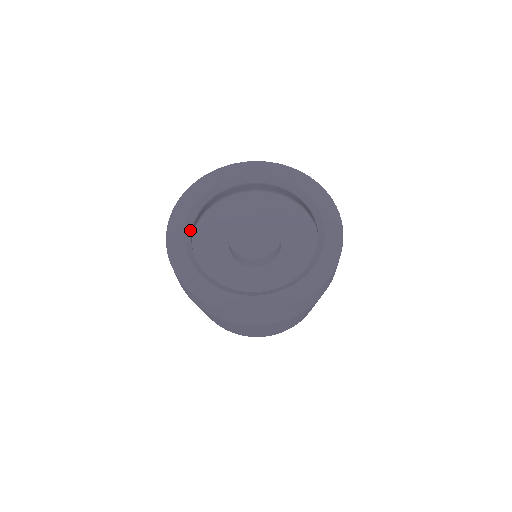
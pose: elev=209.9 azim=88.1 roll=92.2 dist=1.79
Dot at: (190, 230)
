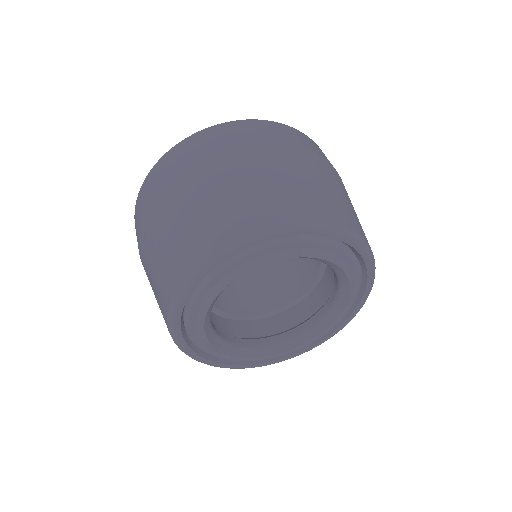
Dot at: occluded
